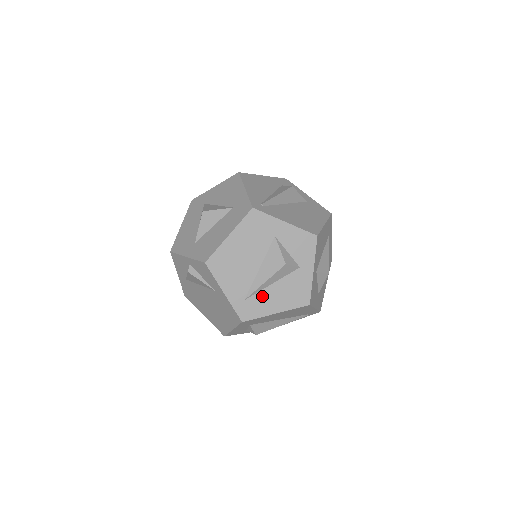
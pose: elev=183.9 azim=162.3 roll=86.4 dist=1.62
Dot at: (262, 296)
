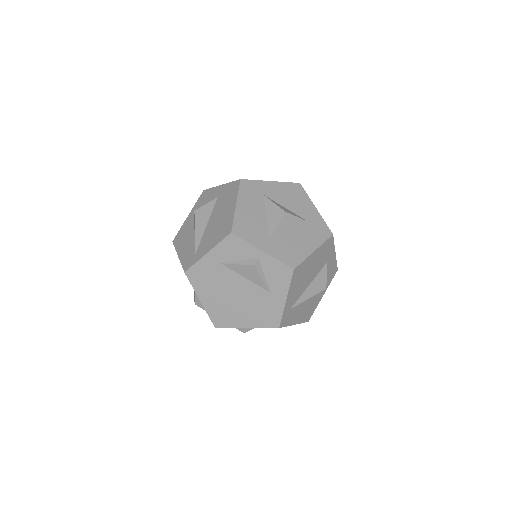
Dot at: (298, 308)
